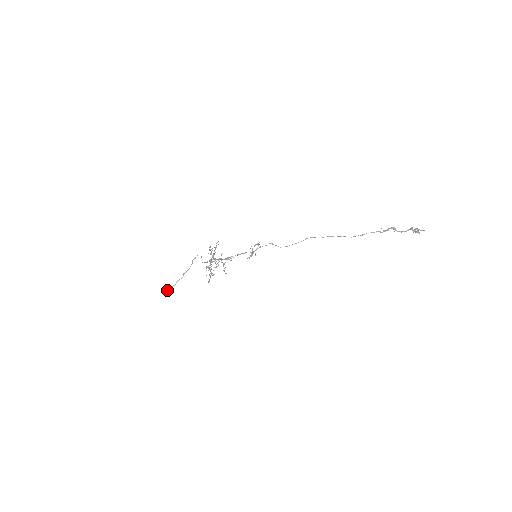
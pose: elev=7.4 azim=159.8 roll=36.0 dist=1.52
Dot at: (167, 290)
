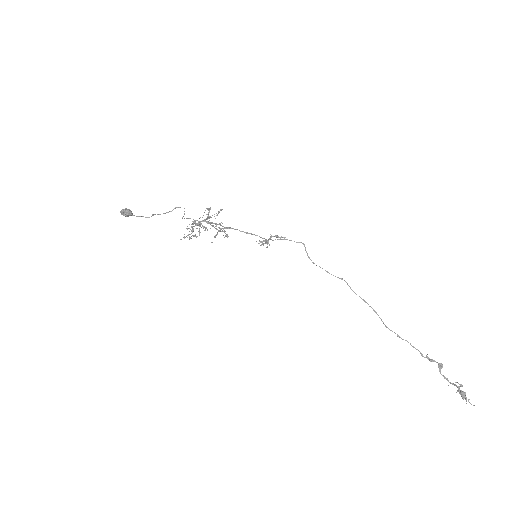
Dot at: (125, 215)
